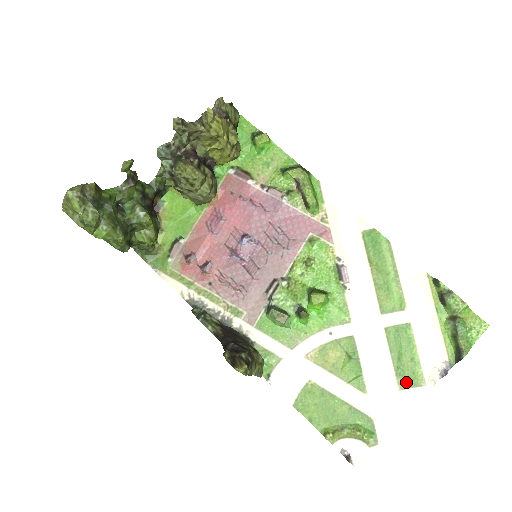
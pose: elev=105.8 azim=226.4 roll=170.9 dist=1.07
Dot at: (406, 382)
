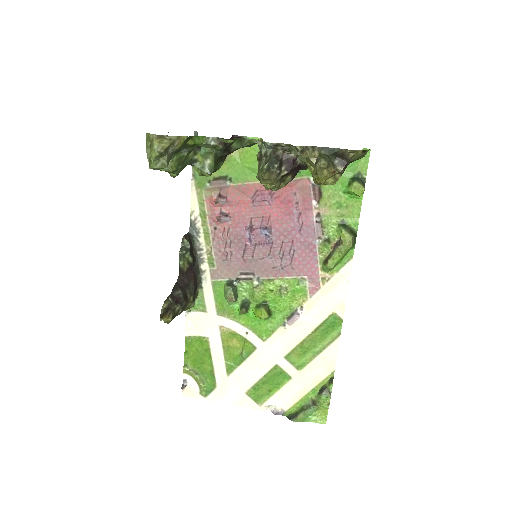
Dot at: (253, 394)
